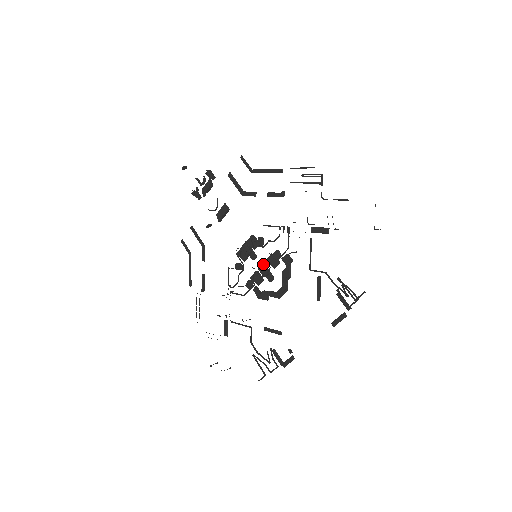
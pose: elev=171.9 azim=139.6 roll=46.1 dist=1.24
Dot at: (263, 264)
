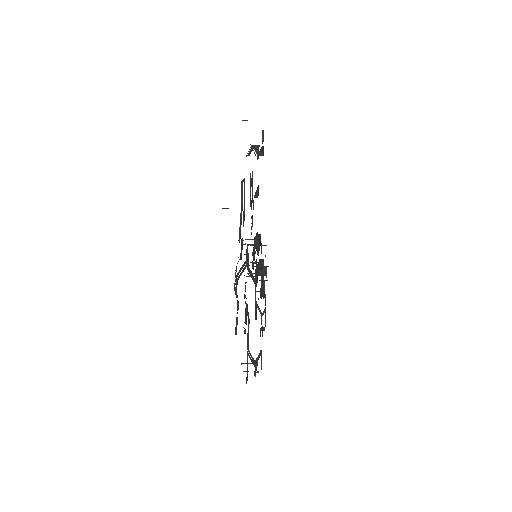
Dot at: (261, 265)
